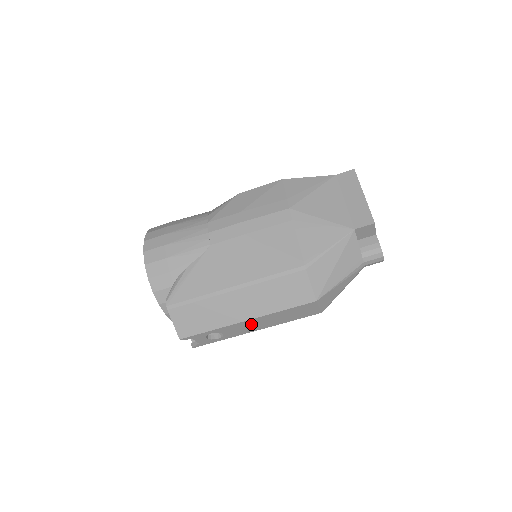
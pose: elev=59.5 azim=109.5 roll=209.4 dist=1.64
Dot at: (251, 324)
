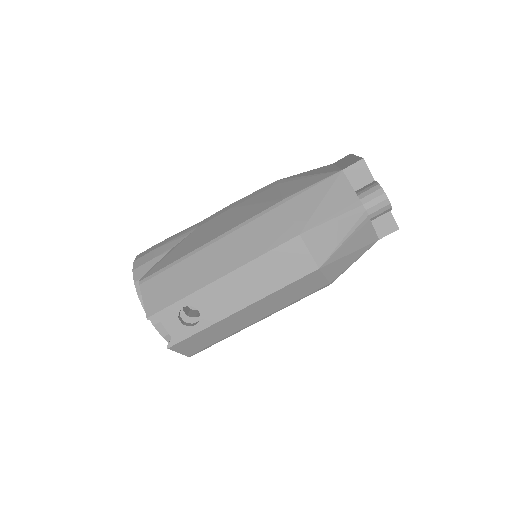
Dot at: (230, 289)
